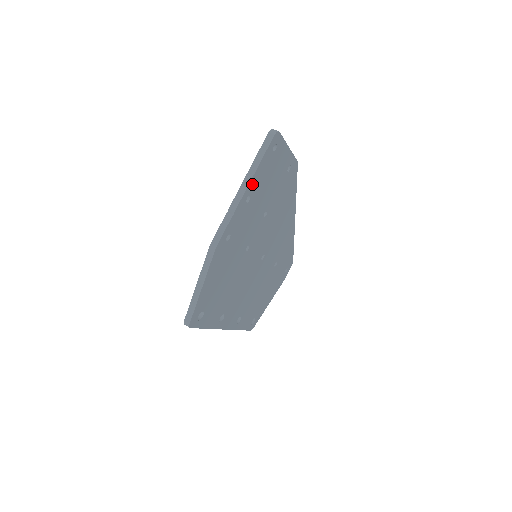
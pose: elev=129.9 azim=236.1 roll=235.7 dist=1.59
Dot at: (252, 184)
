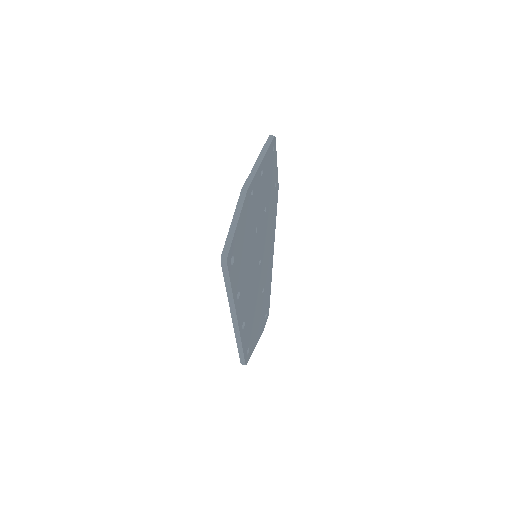
Dot at: (264, 161)
